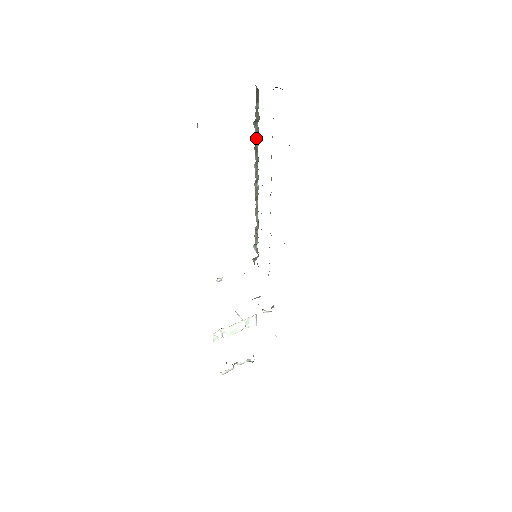
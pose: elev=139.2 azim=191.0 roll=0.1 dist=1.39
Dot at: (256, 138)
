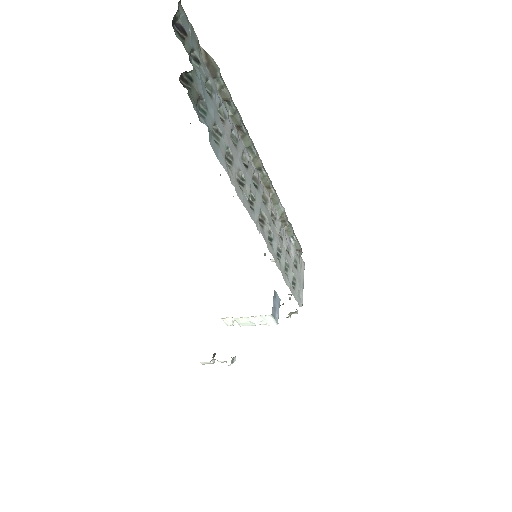
Dot at: (234, 121)
